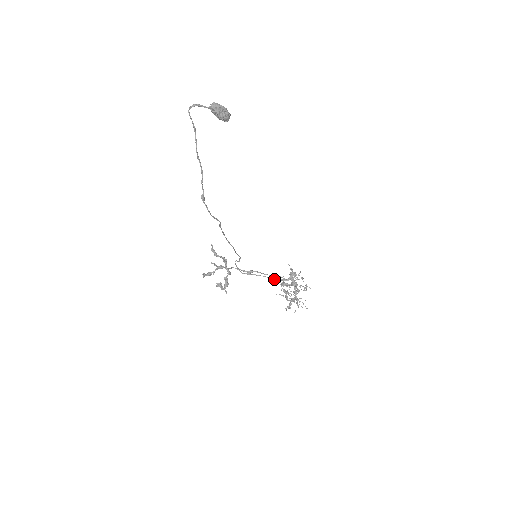
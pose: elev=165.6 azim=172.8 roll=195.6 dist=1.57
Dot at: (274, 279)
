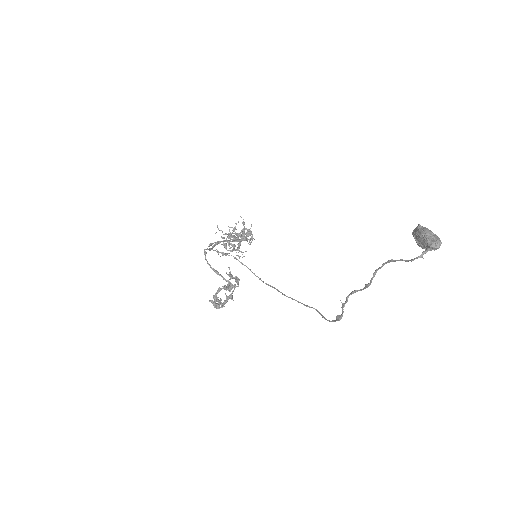
Dot at: occluded
